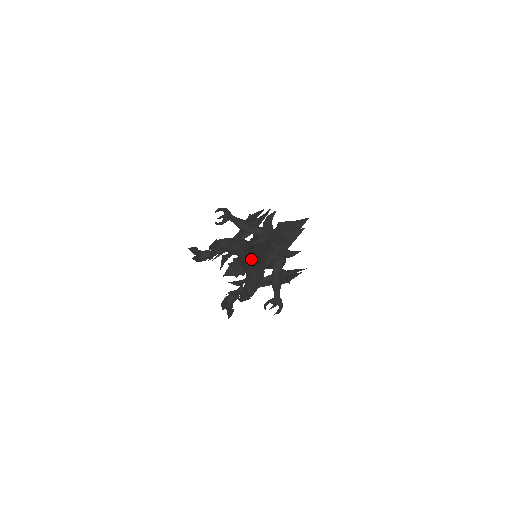
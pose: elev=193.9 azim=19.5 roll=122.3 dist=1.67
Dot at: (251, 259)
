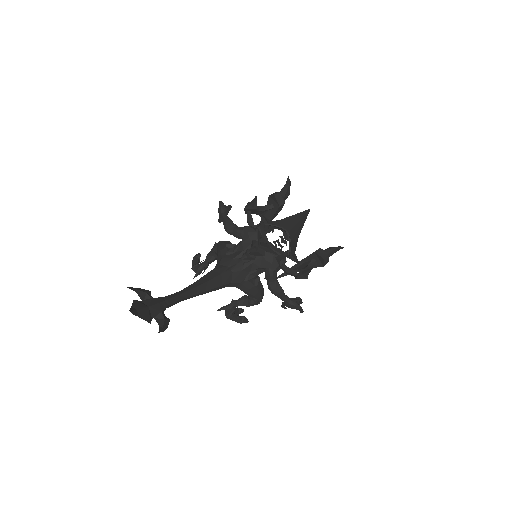
Dot at: occluded
